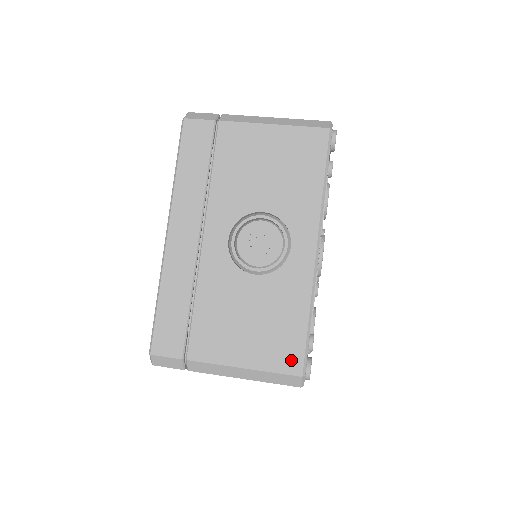
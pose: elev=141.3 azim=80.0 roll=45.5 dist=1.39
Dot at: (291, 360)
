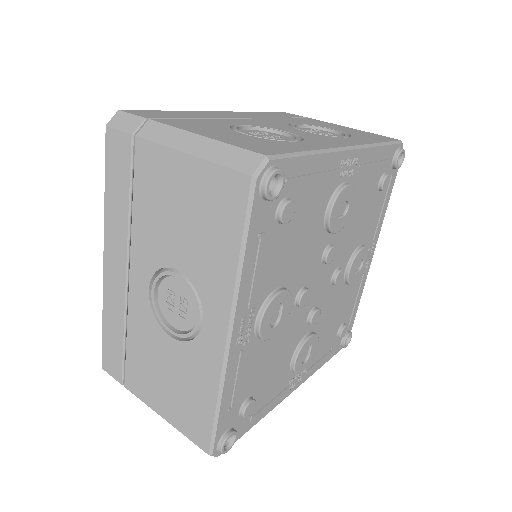
Dot at: (200, 435)
